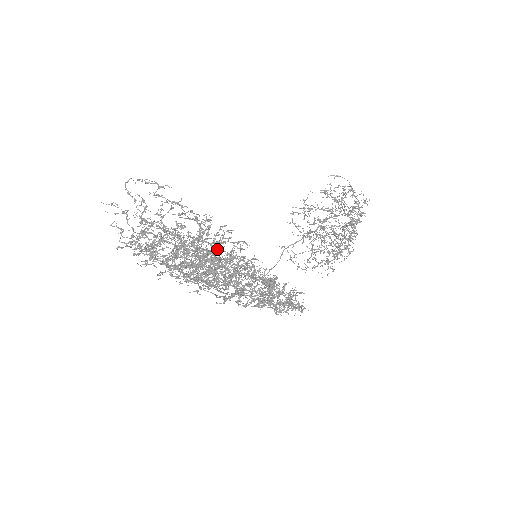
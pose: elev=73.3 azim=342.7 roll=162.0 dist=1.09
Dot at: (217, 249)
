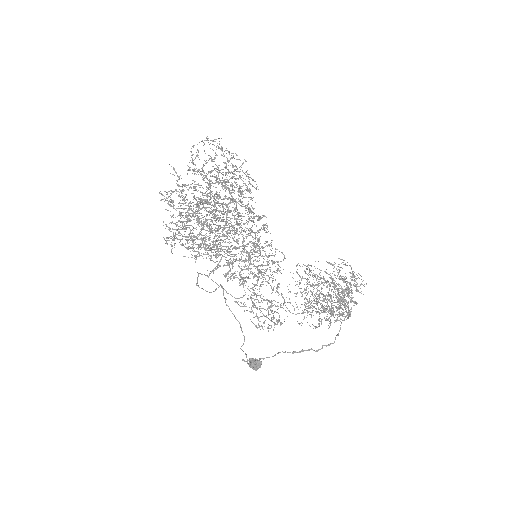
Dot at: occluded
